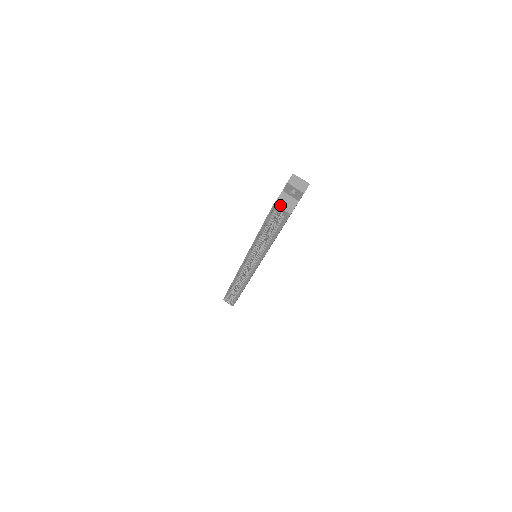
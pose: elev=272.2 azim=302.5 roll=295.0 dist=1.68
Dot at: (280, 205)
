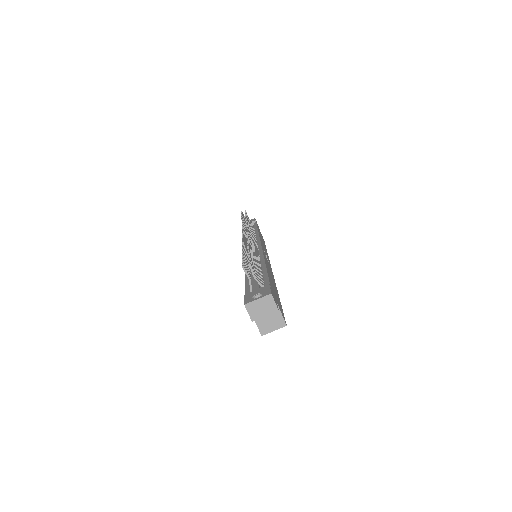
Dot at: (268, 330)
